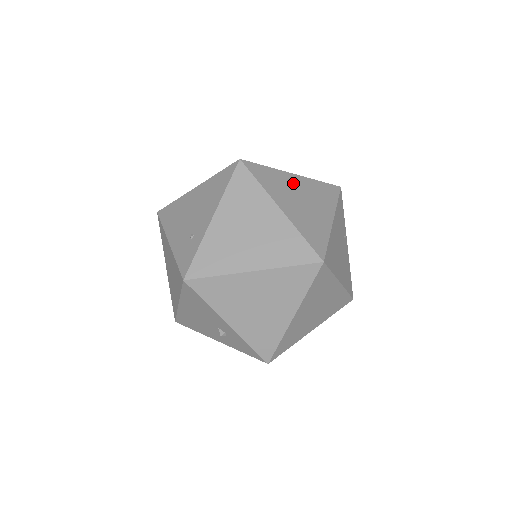
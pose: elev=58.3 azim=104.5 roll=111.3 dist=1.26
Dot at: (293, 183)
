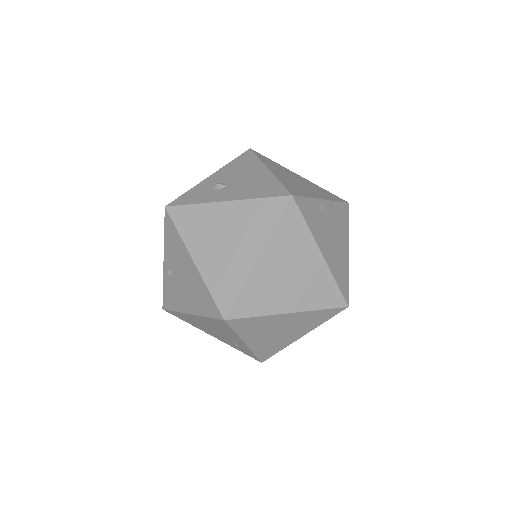
Dot at: (268, 270)
